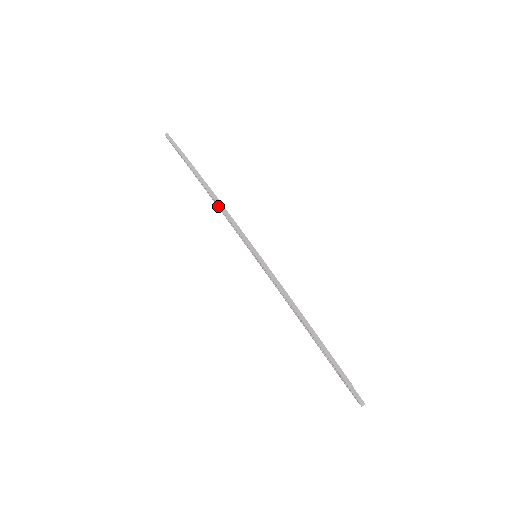
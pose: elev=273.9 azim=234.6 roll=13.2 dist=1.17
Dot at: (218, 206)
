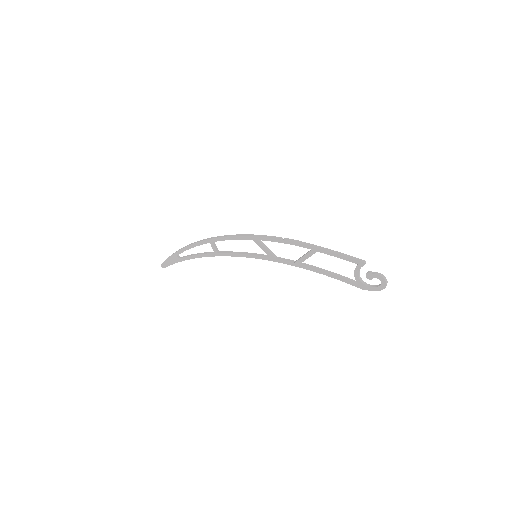
Dot at: (216, 250)
